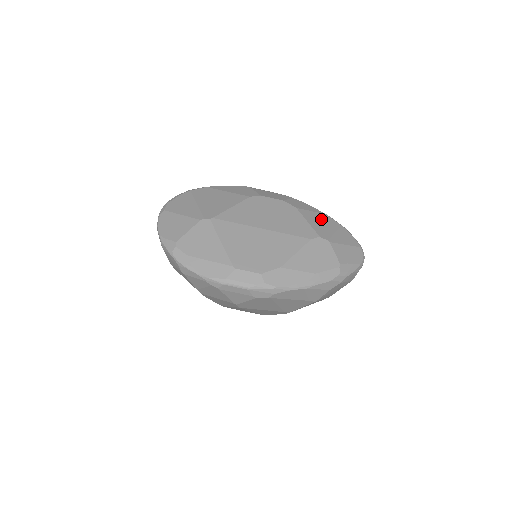
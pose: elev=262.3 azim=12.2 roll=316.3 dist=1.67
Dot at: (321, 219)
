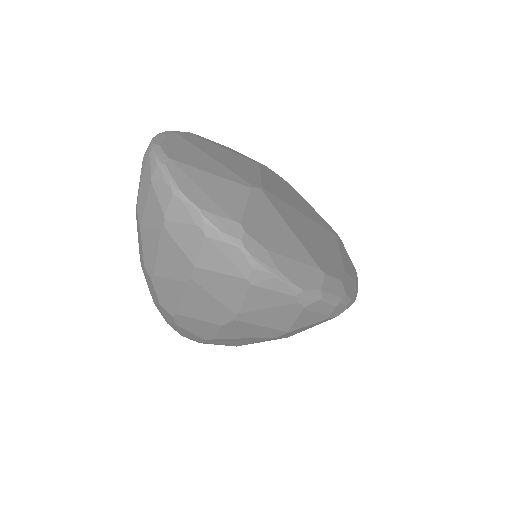
Dot at: occluded
